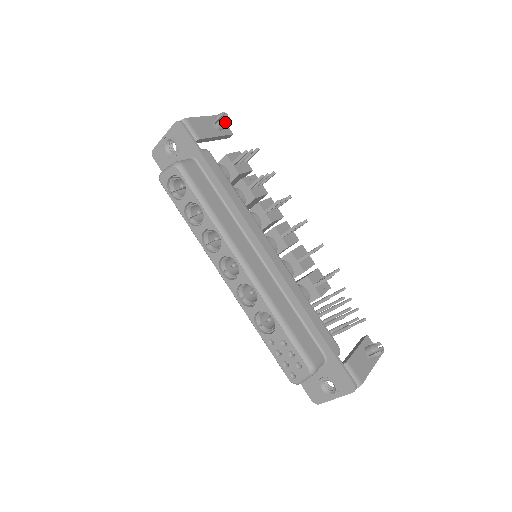
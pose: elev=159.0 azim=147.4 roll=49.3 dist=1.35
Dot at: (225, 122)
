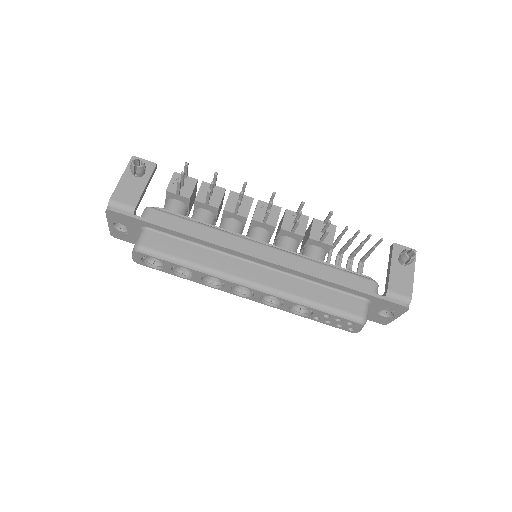
Dot at: (141, 169)
